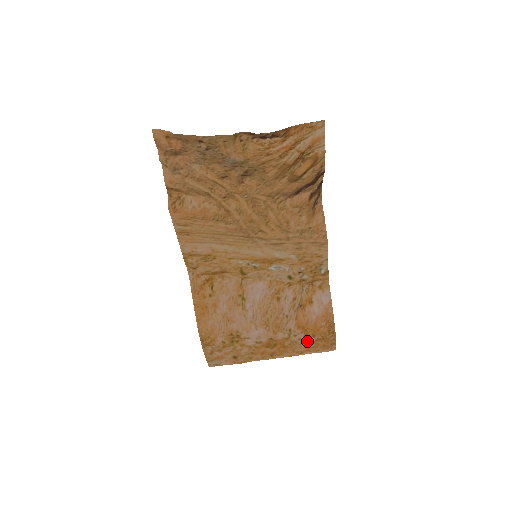
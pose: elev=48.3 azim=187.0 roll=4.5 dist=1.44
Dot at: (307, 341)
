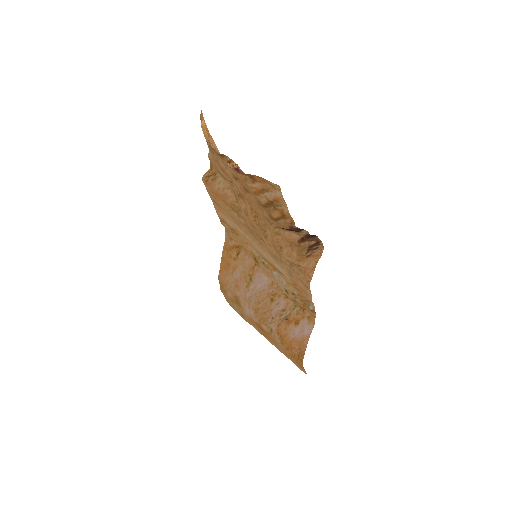
Dot at: (284, 348)
